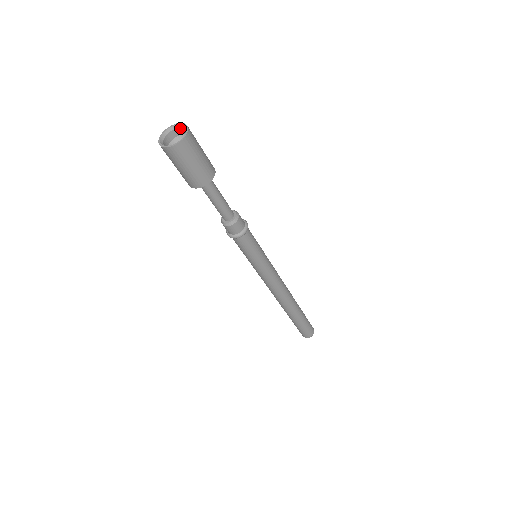
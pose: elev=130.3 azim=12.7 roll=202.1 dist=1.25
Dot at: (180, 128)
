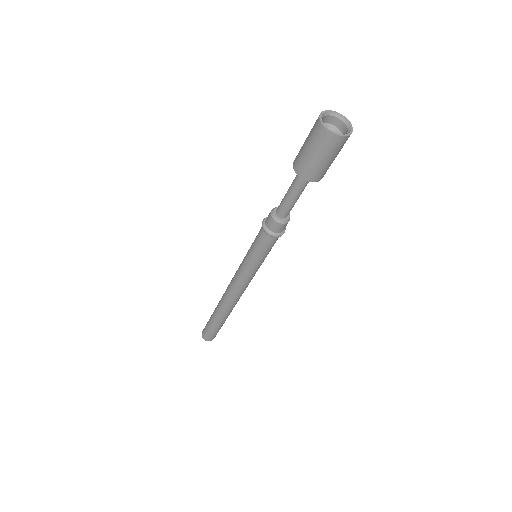
Dot at: (336, 118)
